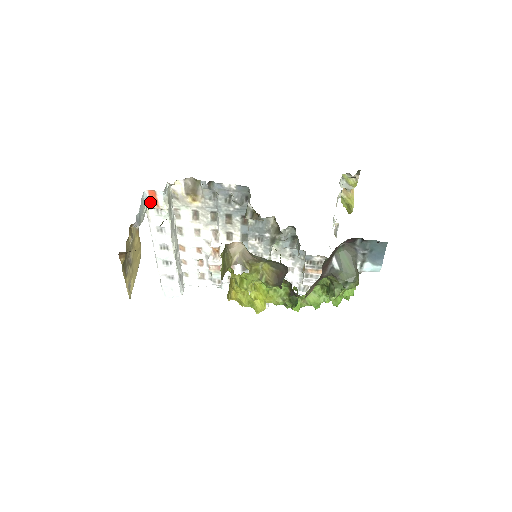
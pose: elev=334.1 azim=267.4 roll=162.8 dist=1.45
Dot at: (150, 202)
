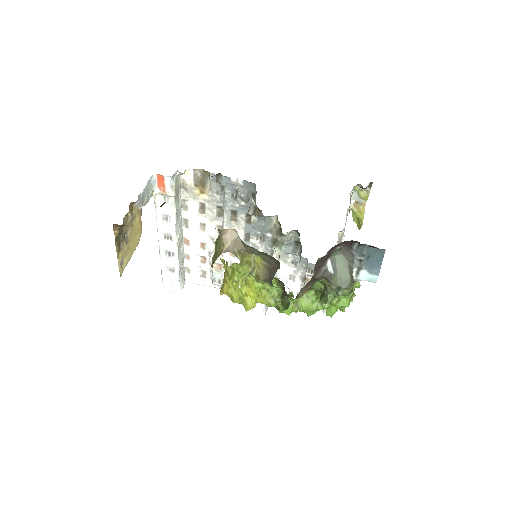
Dot at: (158, 187)
